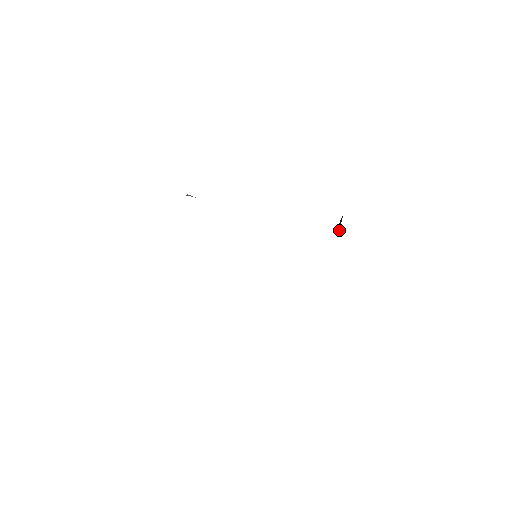
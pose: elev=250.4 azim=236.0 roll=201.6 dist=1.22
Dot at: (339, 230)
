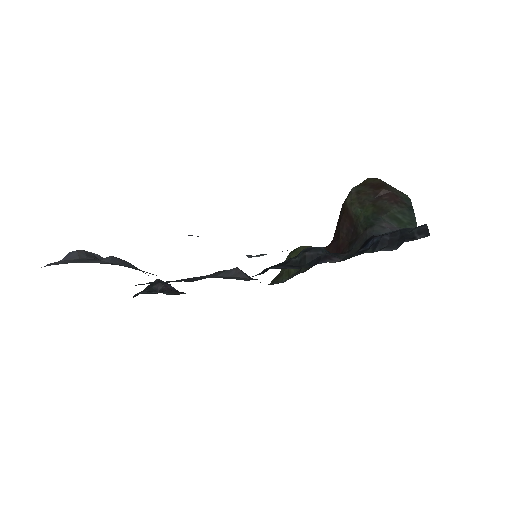
Dot at: (345, 219)
